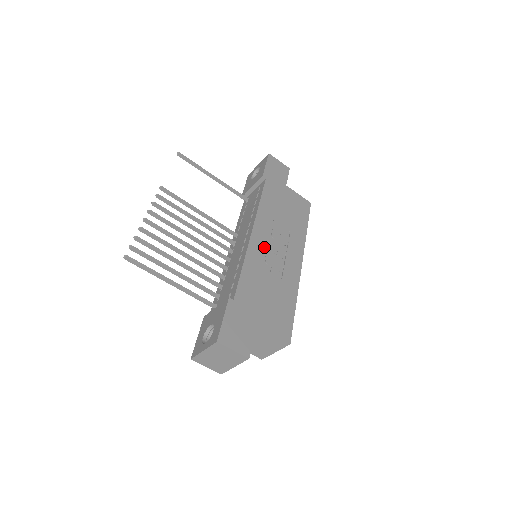
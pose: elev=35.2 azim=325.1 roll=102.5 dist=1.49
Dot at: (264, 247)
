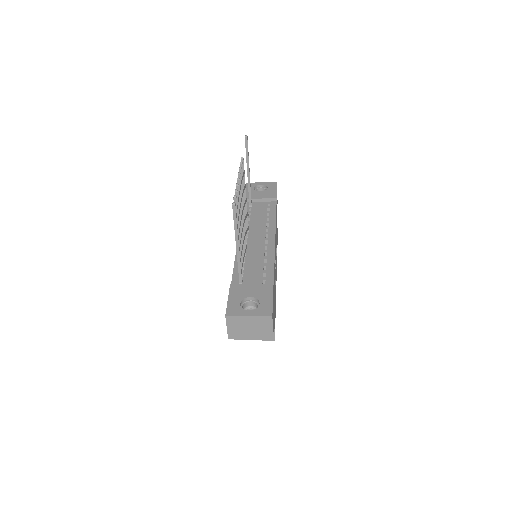
Dot at: (275, 256)
